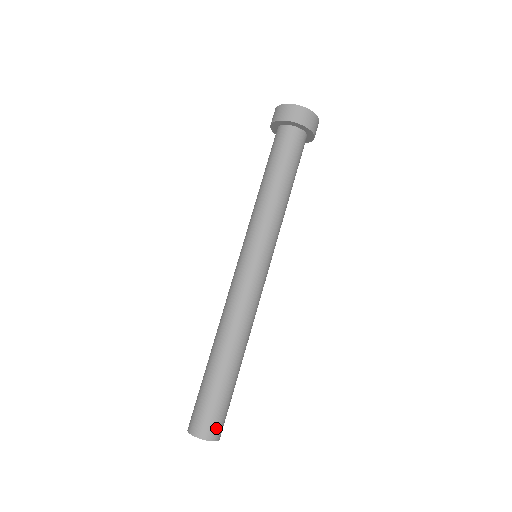
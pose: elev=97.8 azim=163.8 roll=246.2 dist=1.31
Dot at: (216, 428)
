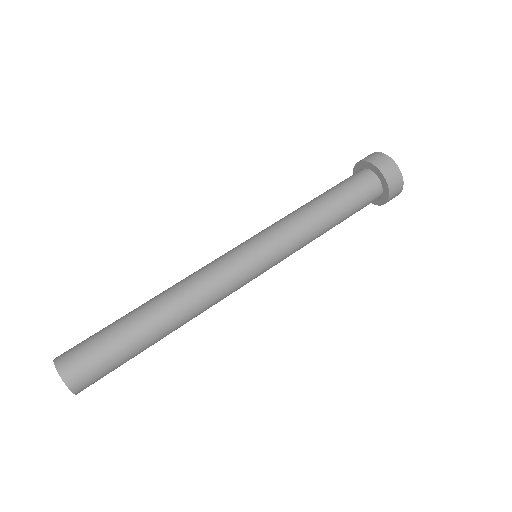
Dot at: occluded
